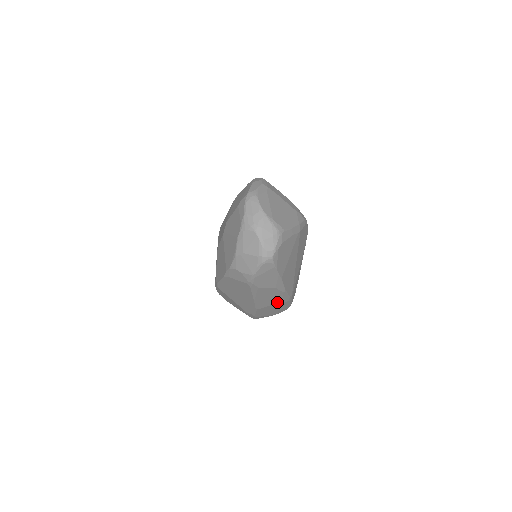
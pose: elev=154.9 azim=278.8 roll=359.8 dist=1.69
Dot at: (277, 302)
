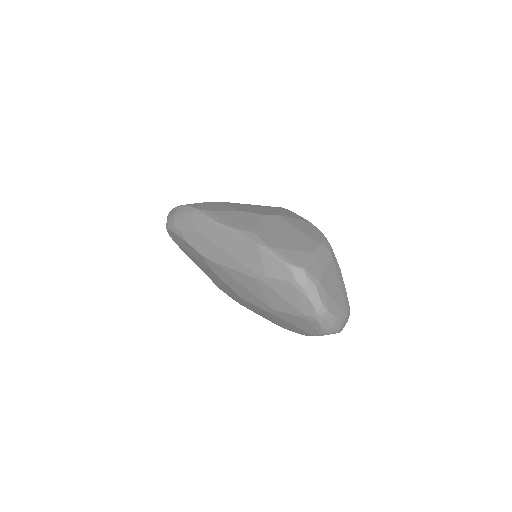
Dot at: occluded
